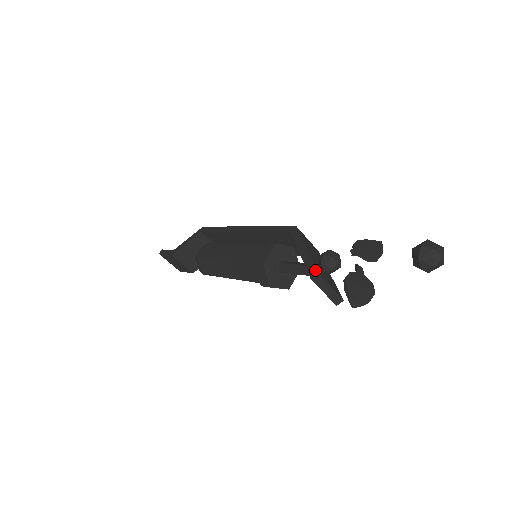
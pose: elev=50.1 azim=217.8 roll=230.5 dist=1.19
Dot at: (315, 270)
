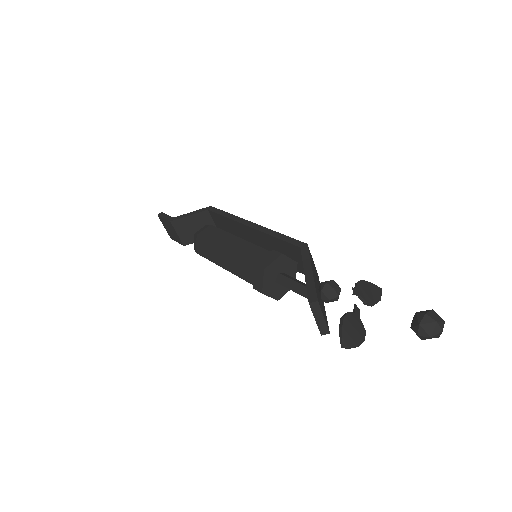
Dot at: (316, 297)
